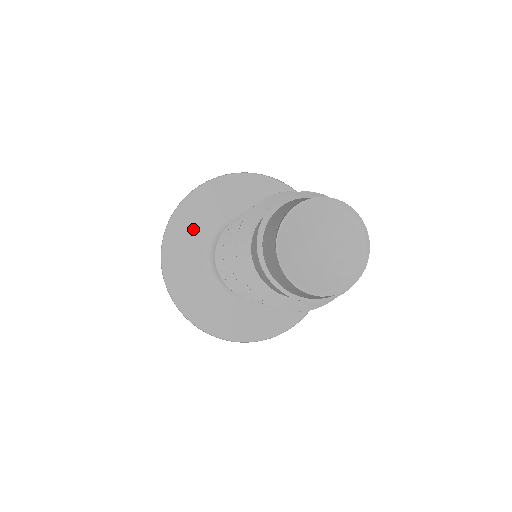
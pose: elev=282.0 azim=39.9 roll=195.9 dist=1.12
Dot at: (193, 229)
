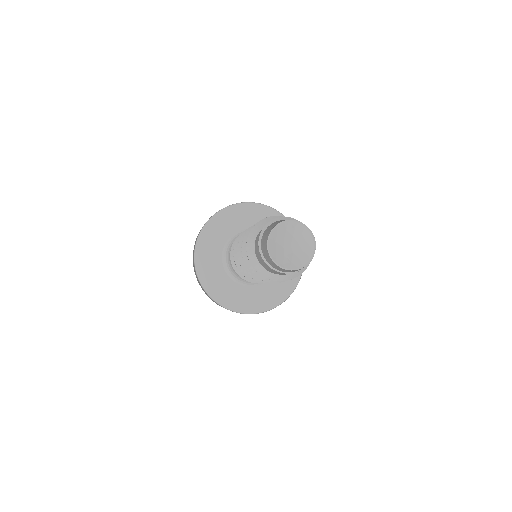
Dot at: (230, 223)
